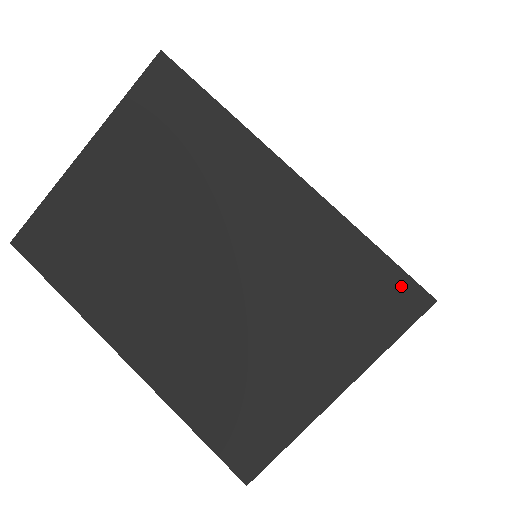
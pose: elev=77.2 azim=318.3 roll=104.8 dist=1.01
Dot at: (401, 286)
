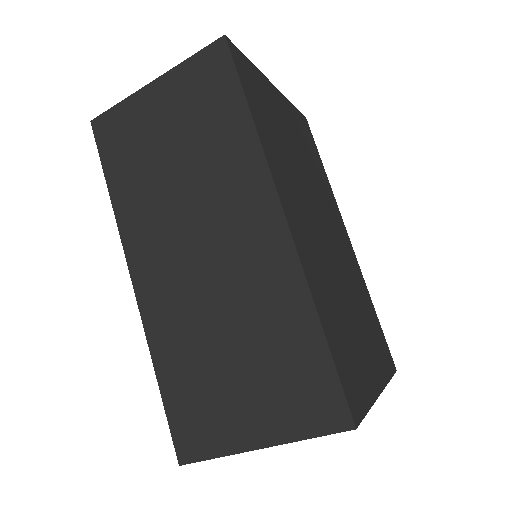
Dot at: occluded
